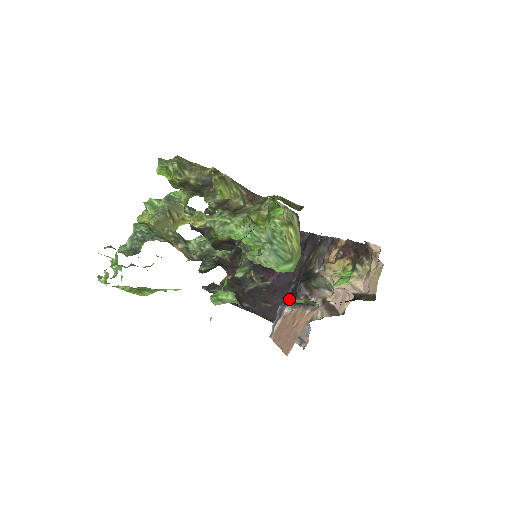
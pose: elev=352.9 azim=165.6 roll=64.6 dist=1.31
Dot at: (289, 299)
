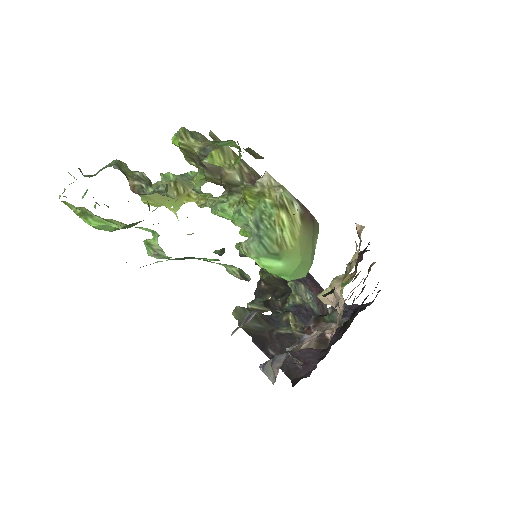
Dot at: (322, 358)
